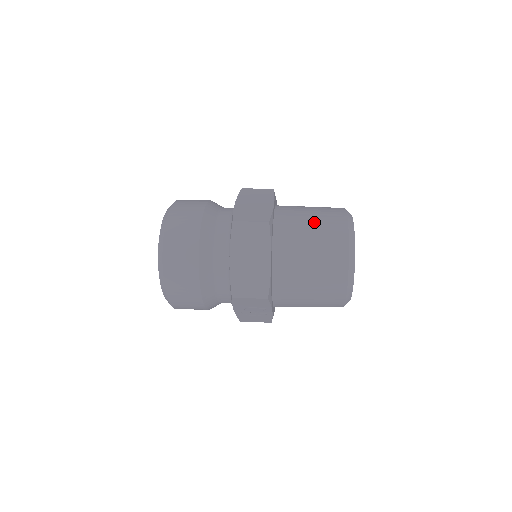
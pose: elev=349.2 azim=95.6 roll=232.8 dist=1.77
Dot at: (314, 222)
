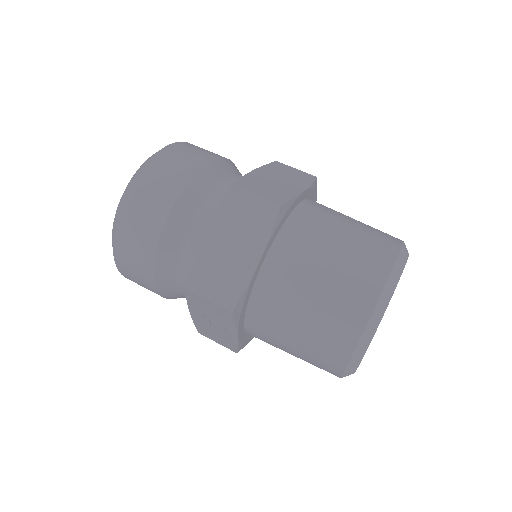
Dot at: (348, 236)
